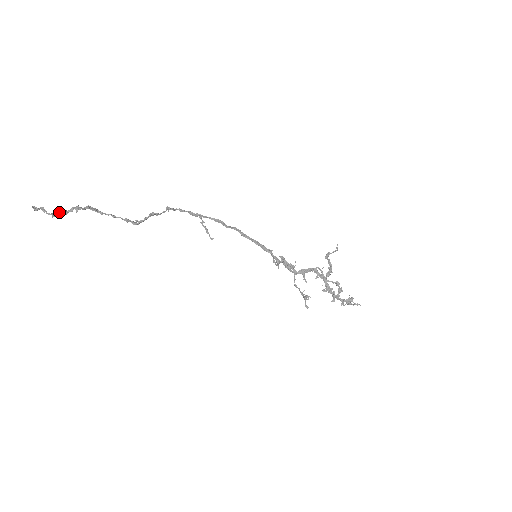
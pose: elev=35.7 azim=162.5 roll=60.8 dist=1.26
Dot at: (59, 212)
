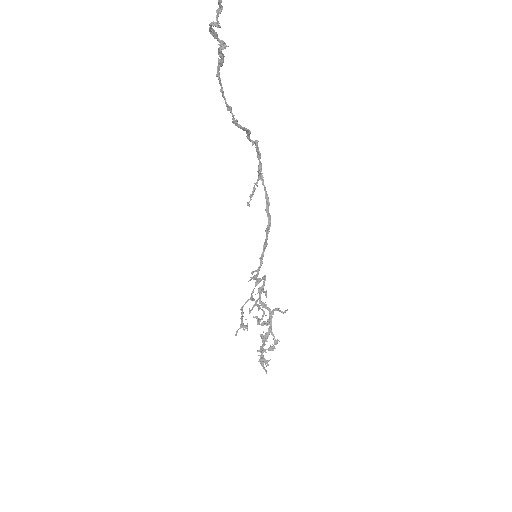
Dot at: occluded
